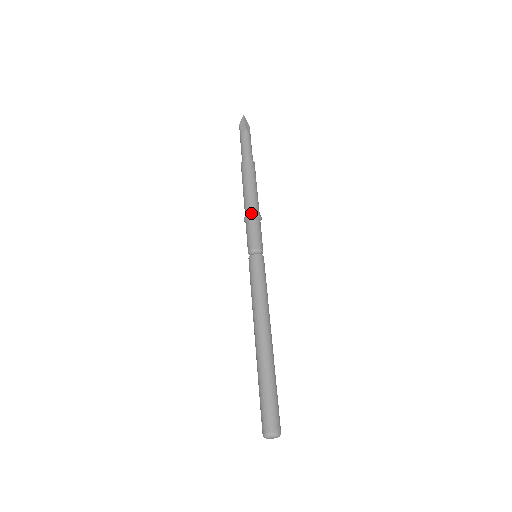
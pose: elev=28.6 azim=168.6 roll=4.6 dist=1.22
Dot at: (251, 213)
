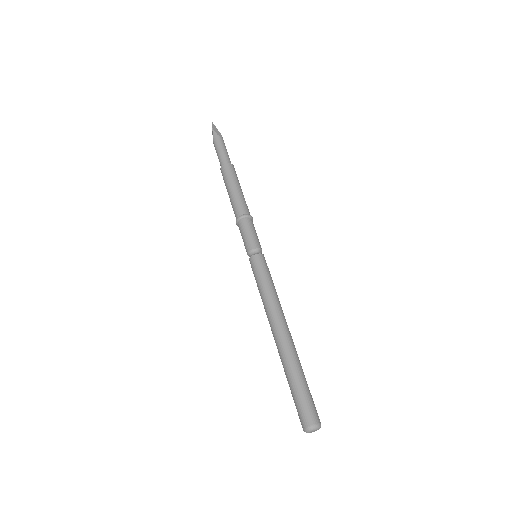
Dot at: occluded
